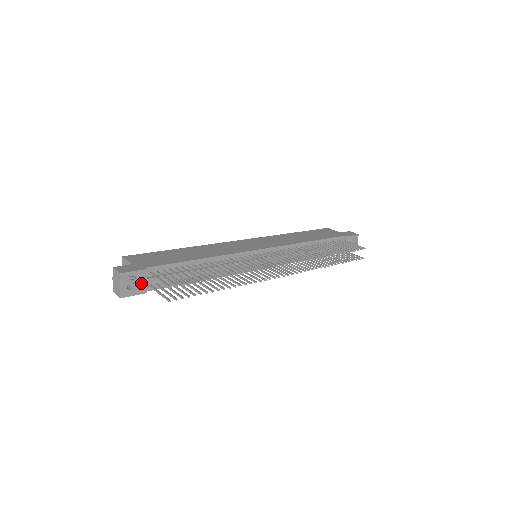
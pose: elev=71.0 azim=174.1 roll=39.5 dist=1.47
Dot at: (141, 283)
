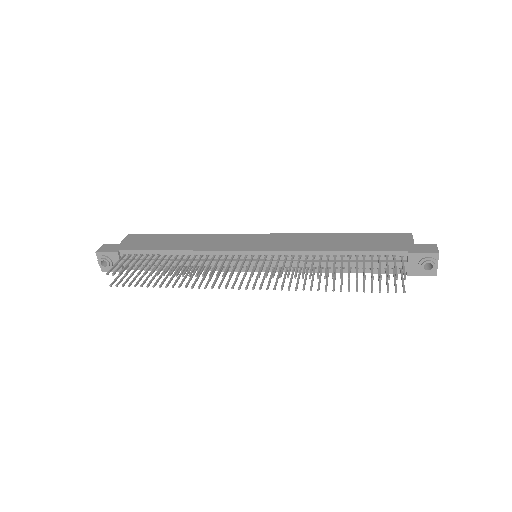
Dot at: occluded
